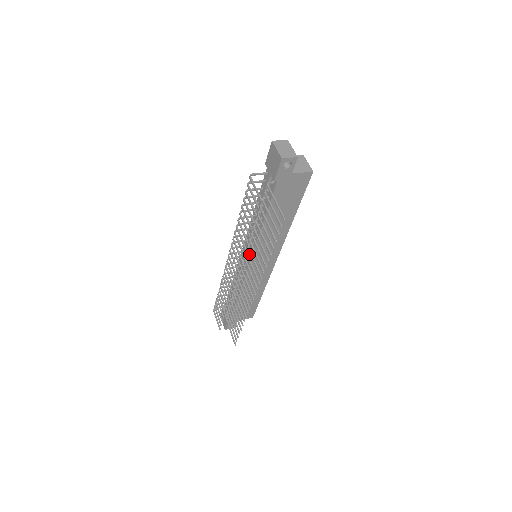
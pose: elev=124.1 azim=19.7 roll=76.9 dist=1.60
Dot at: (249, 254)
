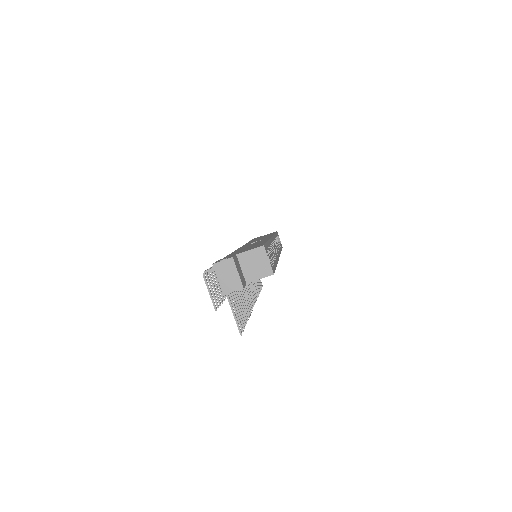
Dot at: occluded
